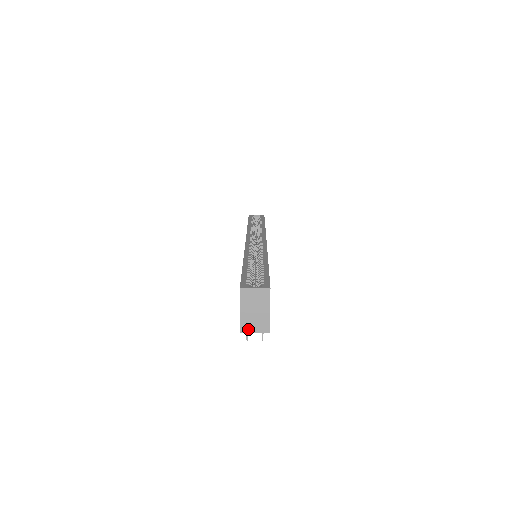
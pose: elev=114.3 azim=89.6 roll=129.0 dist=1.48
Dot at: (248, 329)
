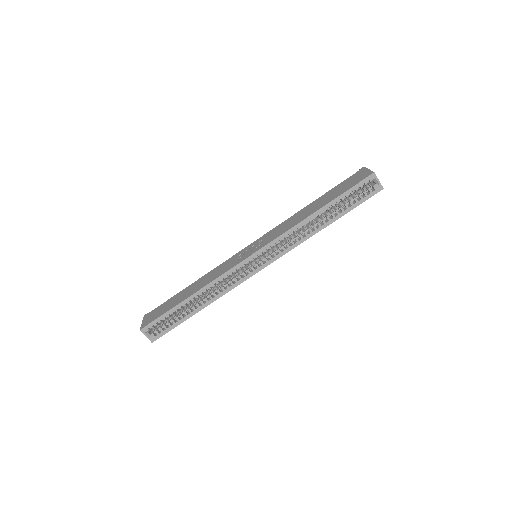
Dot at: occluded
